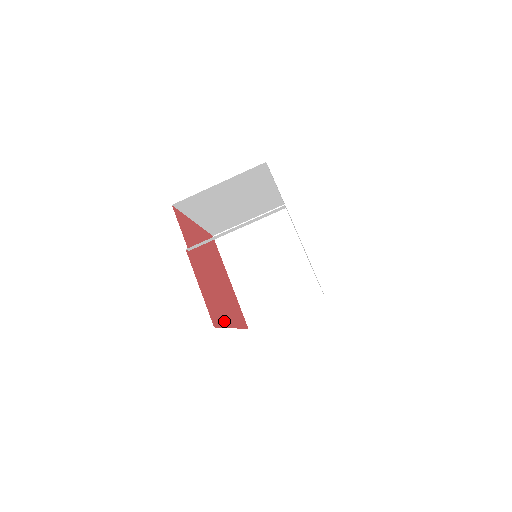
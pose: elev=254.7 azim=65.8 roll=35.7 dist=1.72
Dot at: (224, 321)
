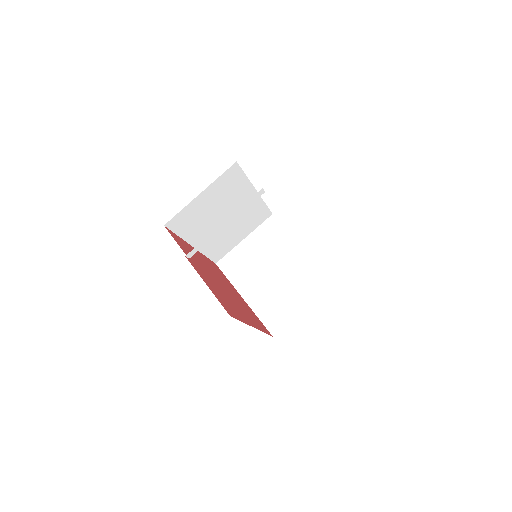
Dot at: (241, 318)
